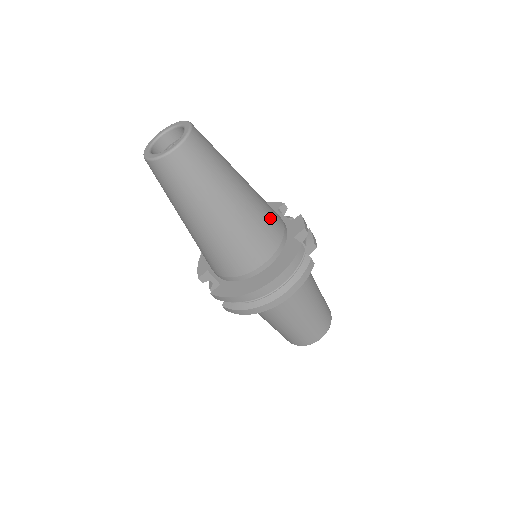
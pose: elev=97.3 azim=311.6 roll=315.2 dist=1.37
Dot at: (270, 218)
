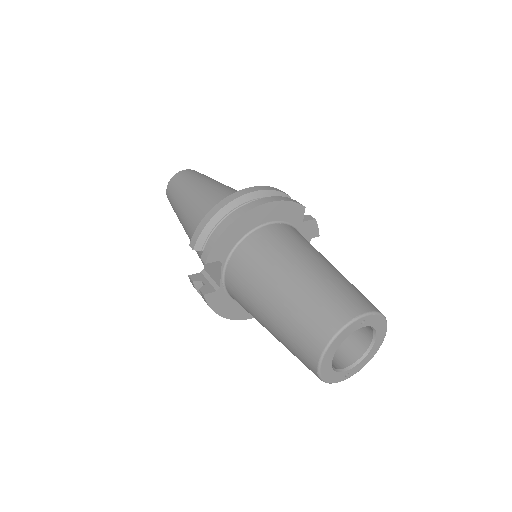
Dot at: occluded
